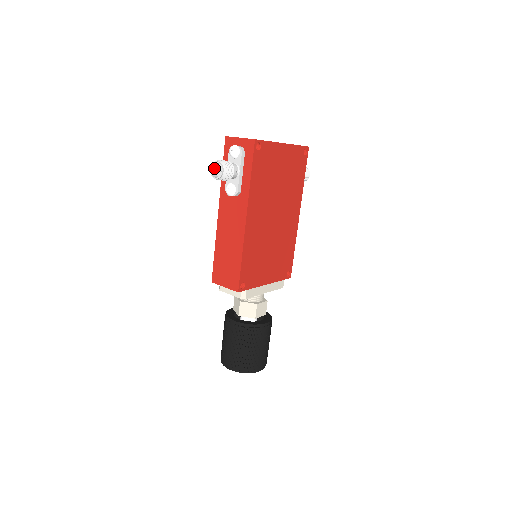
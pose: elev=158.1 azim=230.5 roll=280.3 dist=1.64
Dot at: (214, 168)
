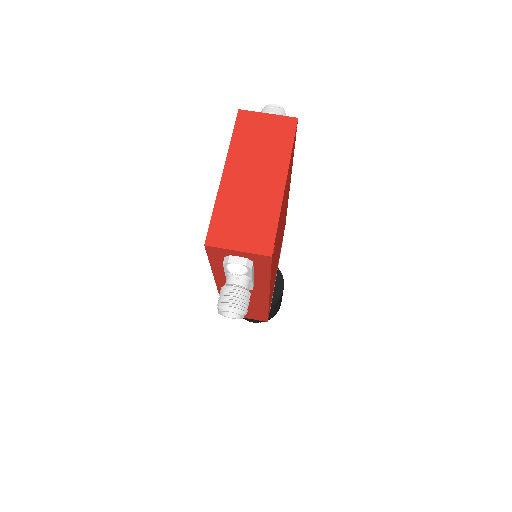
Dot at: (220, 305)
